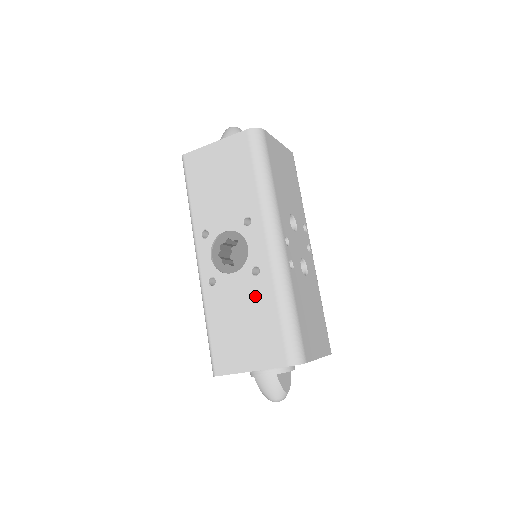
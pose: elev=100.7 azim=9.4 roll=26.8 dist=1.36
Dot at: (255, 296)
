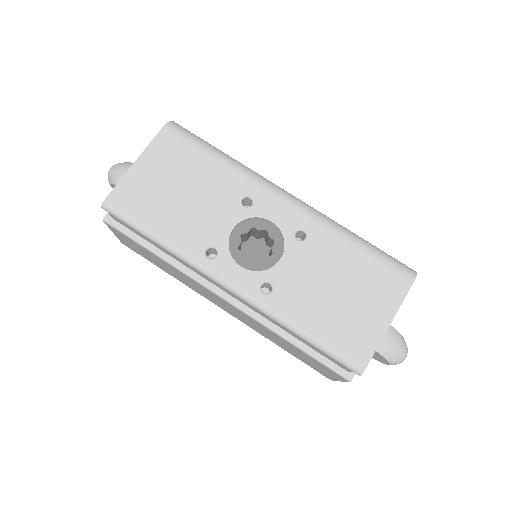
Dot at: (324, 256)
